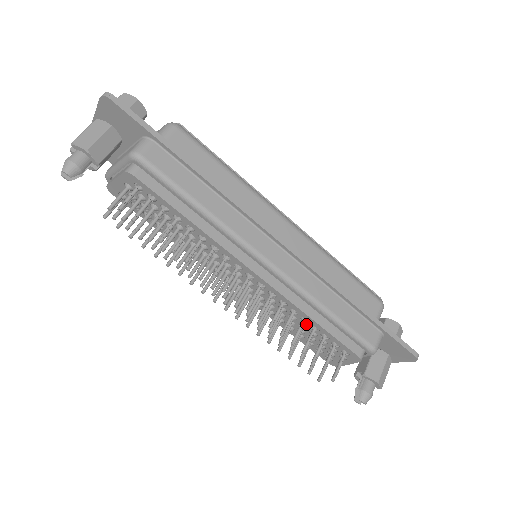
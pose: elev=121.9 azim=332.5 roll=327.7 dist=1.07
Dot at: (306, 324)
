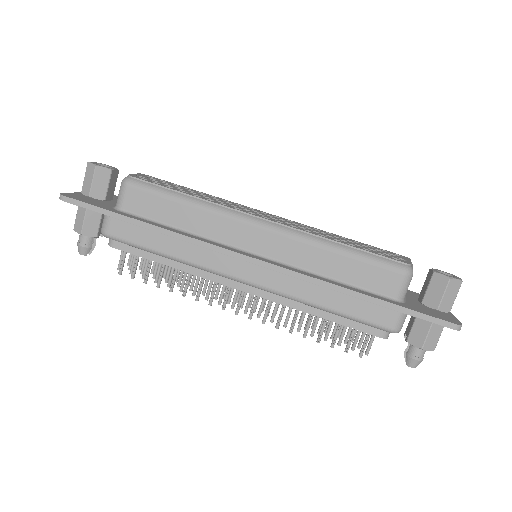
Dot at: occluded
